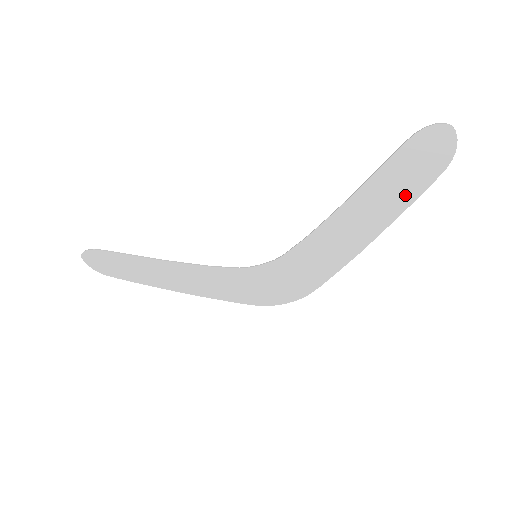
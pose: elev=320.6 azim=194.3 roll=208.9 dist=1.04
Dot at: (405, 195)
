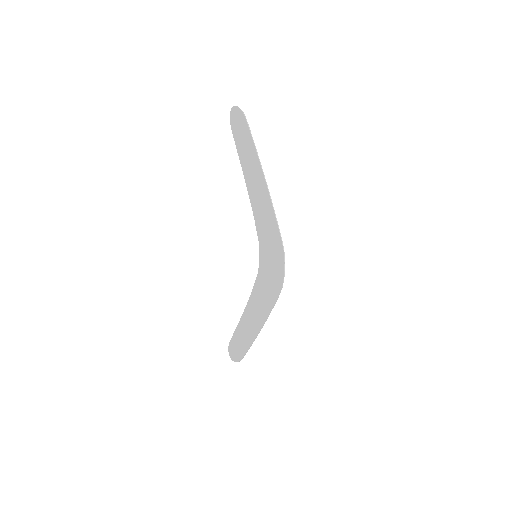
Dot at: (250, 145)
